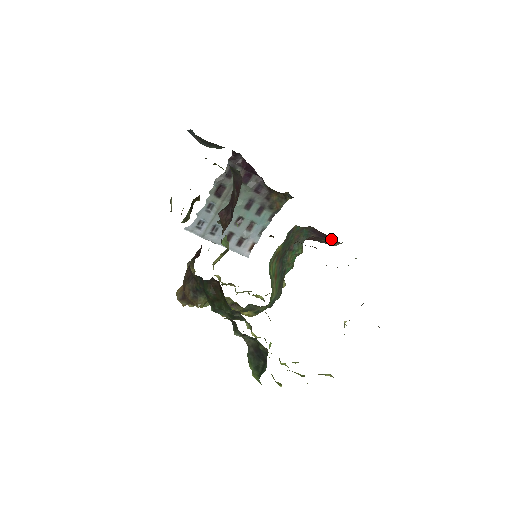
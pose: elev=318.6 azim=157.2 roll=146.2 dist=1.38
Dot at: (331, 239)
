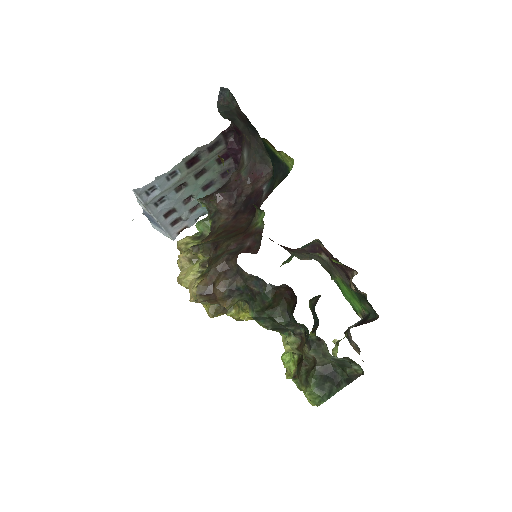
Dot at: (322, 257)
